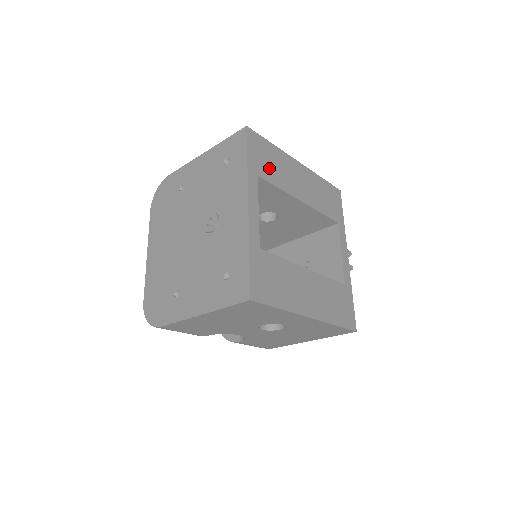
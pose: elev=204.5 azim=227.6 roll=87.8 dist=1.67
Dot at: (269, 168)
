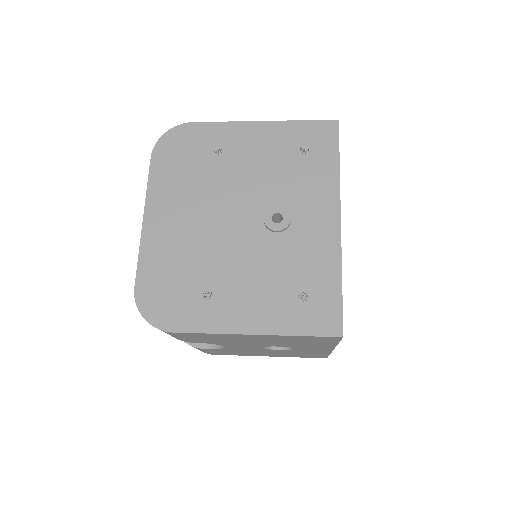
Dot at: occluded
